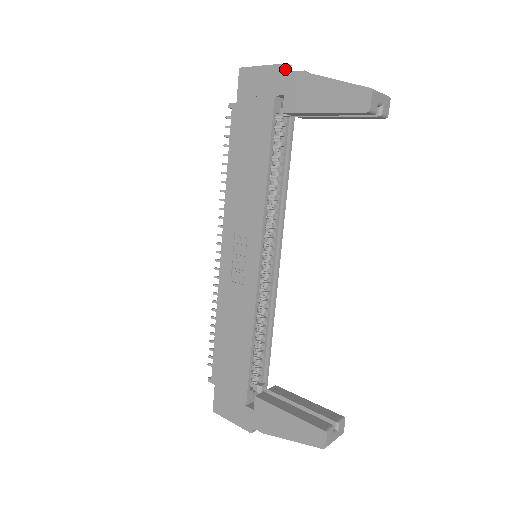
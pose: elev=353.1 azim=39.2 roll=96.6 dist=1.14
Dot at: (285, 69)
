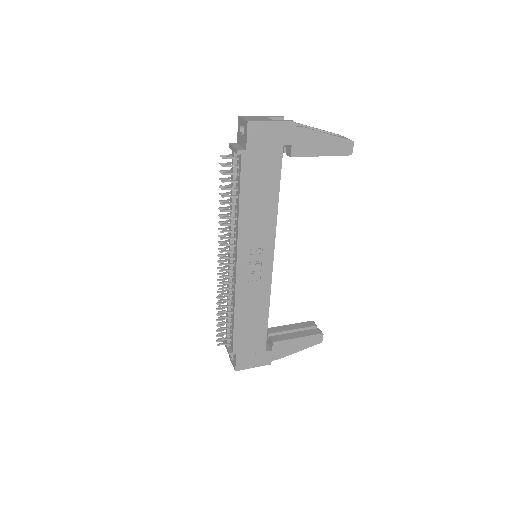
Dot at: (292, 125)
